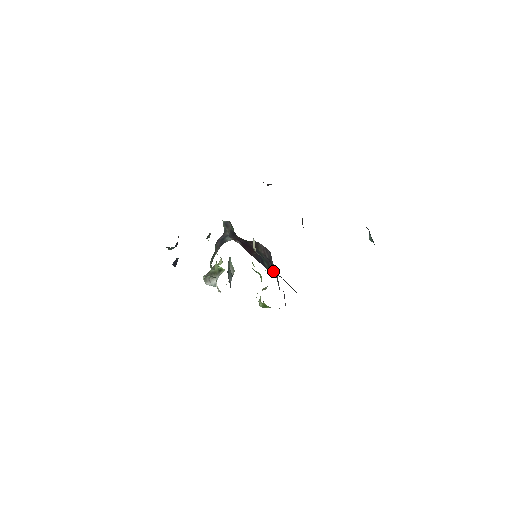
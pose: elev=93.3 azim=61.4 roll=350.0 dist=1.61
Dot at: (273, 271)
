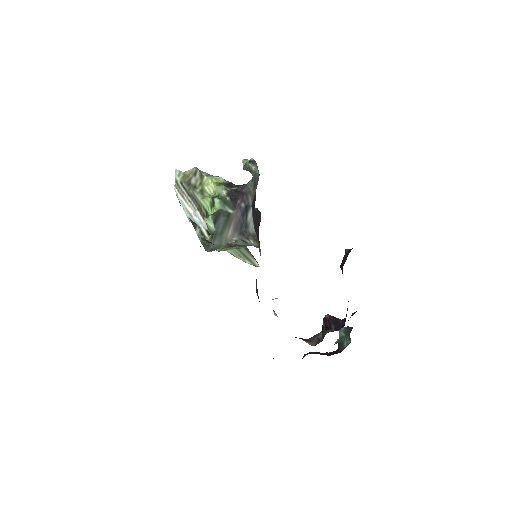
Dot at: occluded
